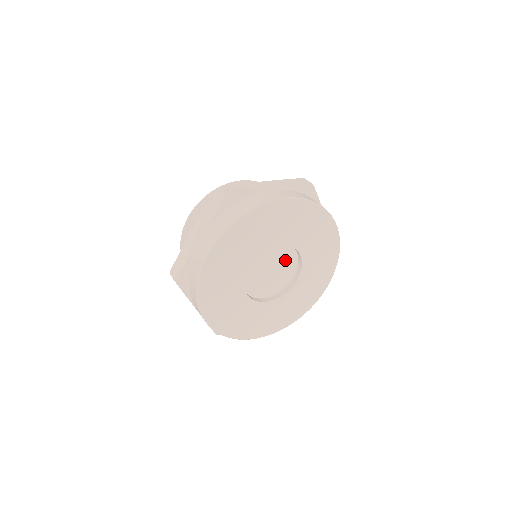
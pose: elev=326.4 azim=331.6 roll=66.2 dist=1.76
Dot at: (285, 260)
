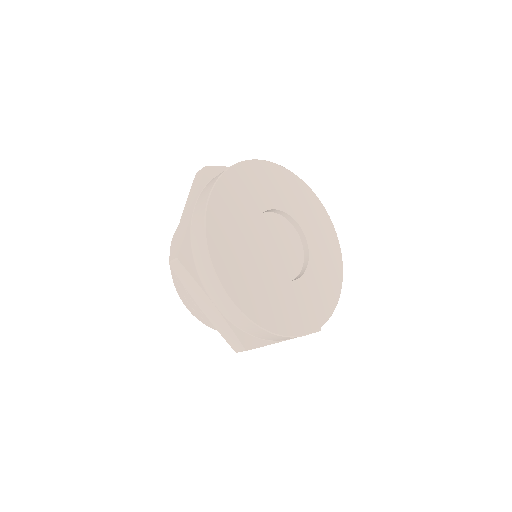
Dot at: (292, 256)
